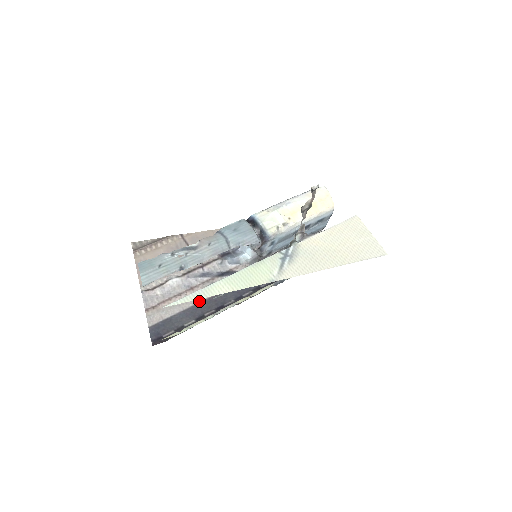
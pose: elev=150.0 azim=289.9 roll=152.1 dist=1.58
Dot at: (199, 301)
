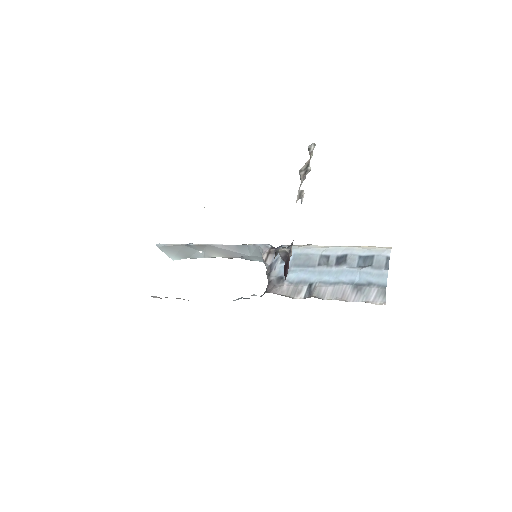
Dot at: occluded
